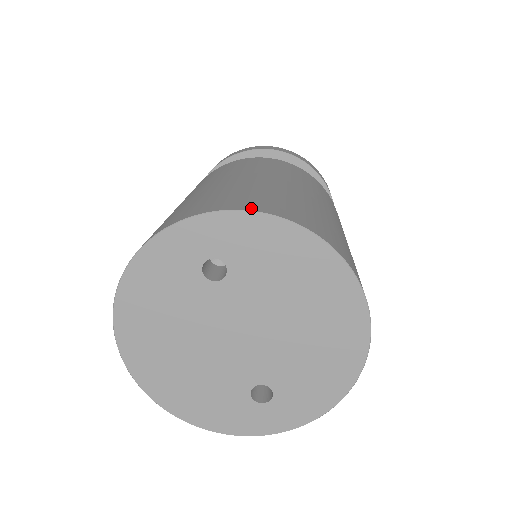
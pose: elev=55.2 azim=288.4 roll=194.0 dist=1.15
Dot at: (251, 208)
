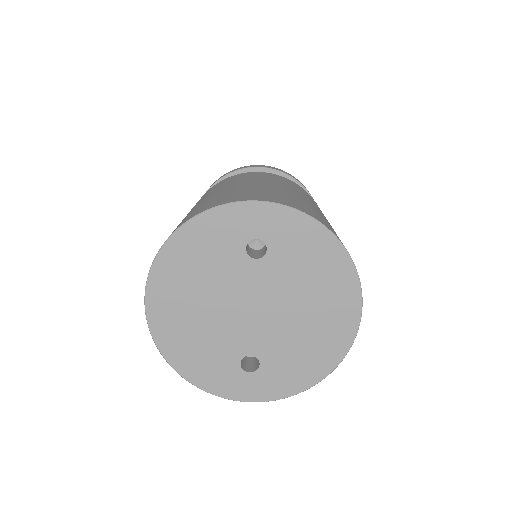
Dot at: (304, 211)
